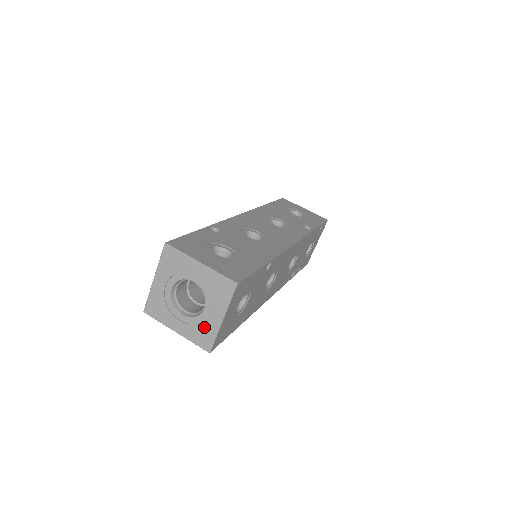
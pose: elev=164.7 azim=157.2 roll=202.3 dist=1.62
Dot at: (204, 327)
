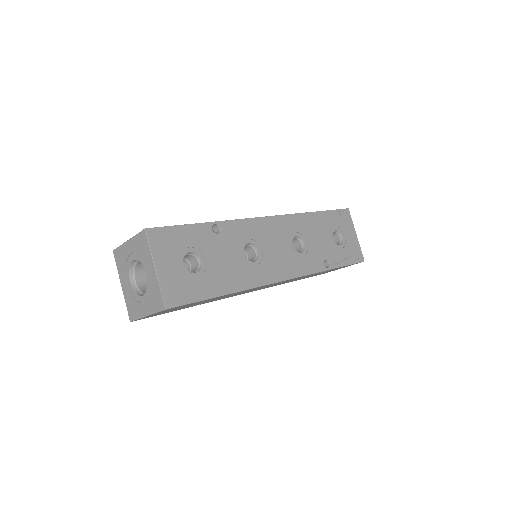
Dot at: (152, 290)
